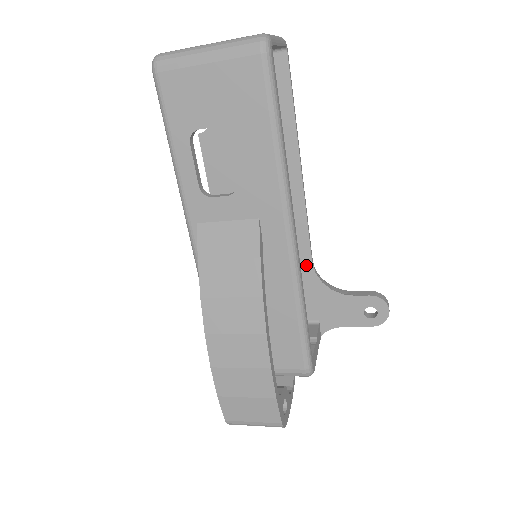
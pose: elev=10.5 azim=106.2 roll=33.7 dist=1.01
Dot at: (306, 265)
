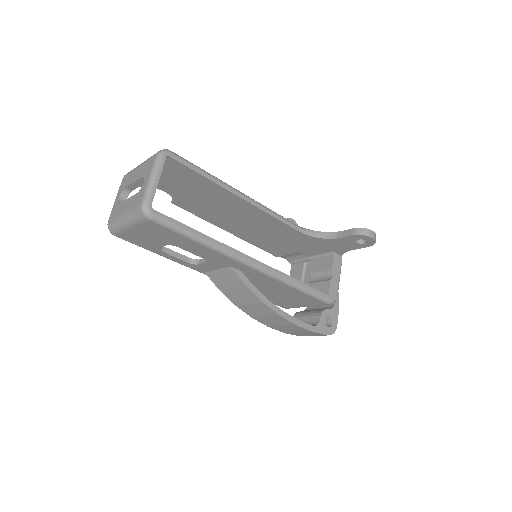
Dot at: (297, 233)
